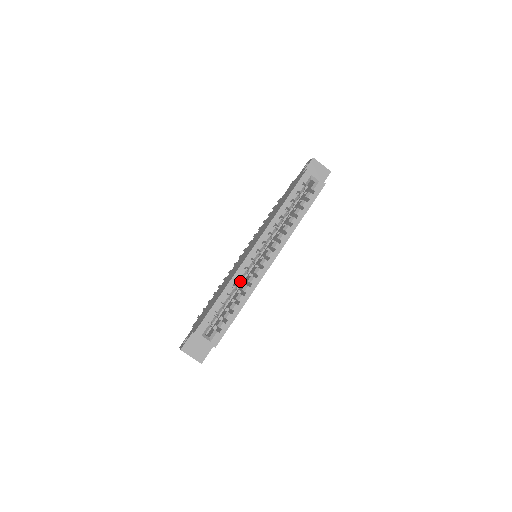
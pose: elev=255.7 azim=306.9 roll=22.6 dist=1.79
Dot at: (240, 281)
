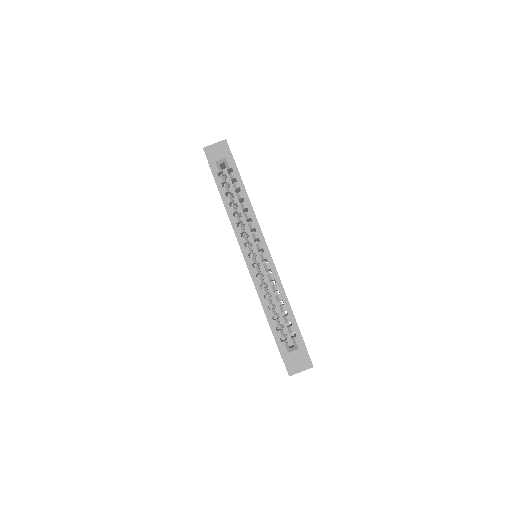
Dot at: (265, 288)
